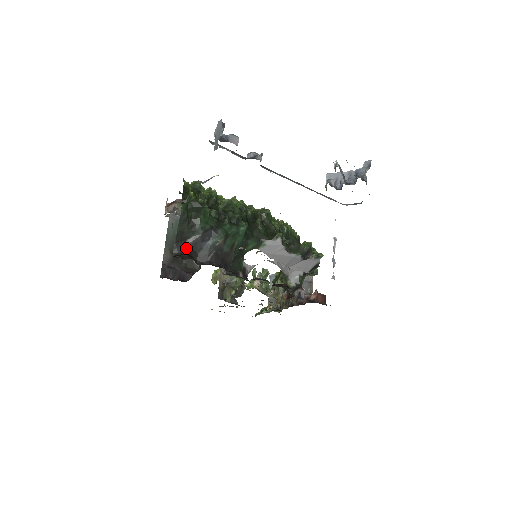
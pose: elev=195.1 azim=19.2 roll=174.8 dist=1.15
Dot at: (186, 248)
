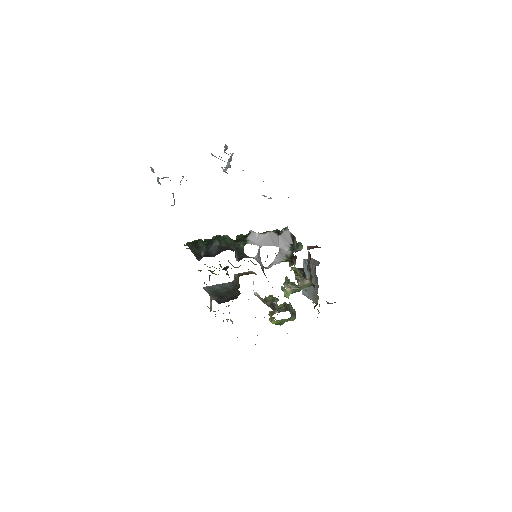
Dot at: (203, 256)
